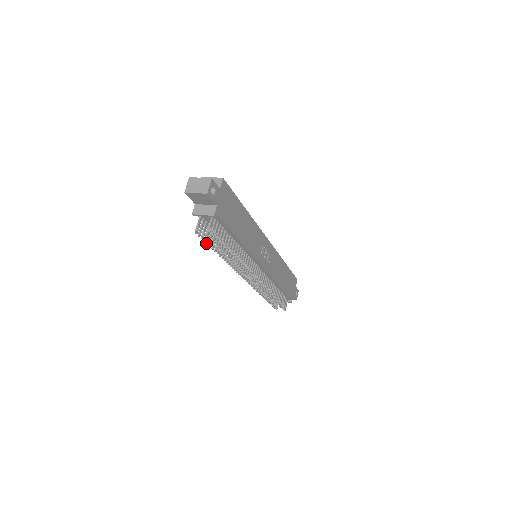
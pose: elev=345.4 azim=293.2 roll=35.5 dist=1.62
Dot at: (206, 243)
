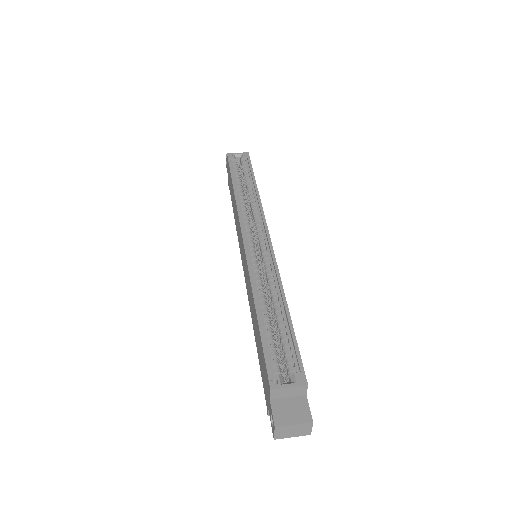
Dot at: occluded
